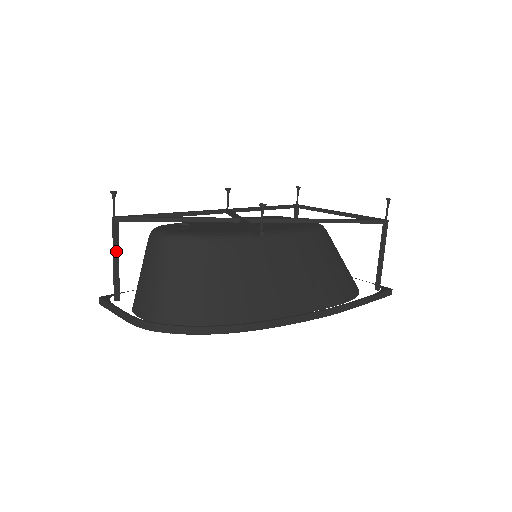
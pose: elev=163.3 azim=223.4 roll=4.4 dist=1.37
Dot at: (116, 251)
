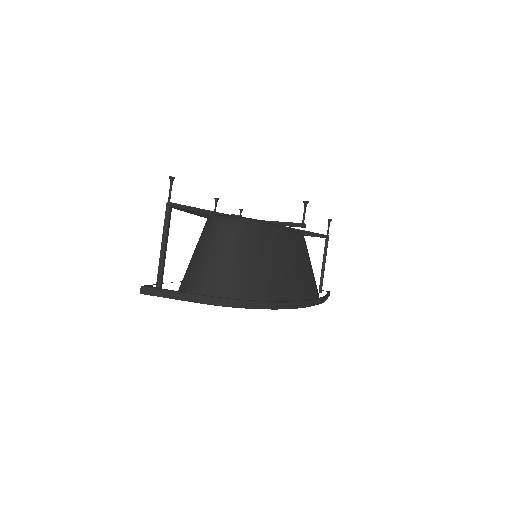
Dot at: (167, 237)
